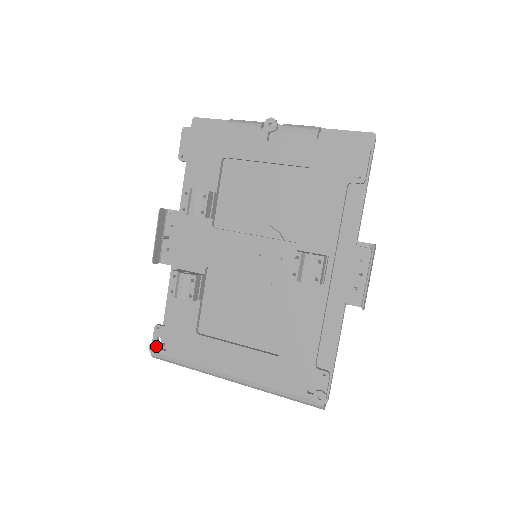
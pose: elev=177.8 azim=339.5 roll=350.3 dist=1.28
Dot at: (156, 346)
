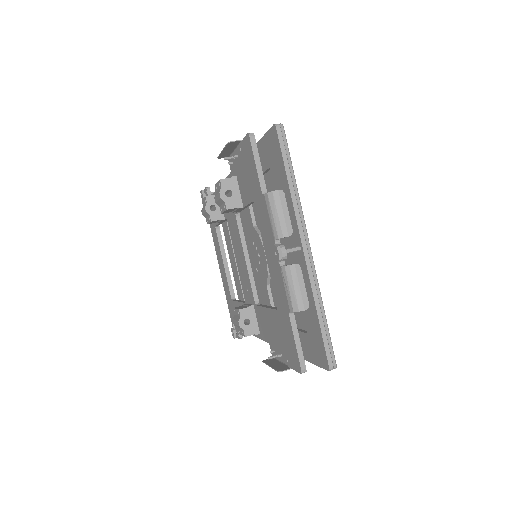
Dot at: (202, 196)
